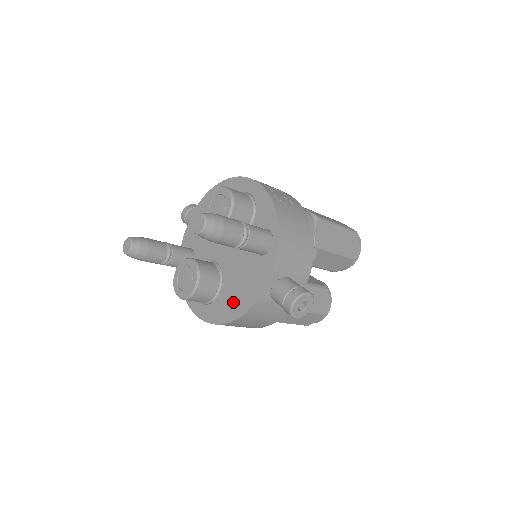
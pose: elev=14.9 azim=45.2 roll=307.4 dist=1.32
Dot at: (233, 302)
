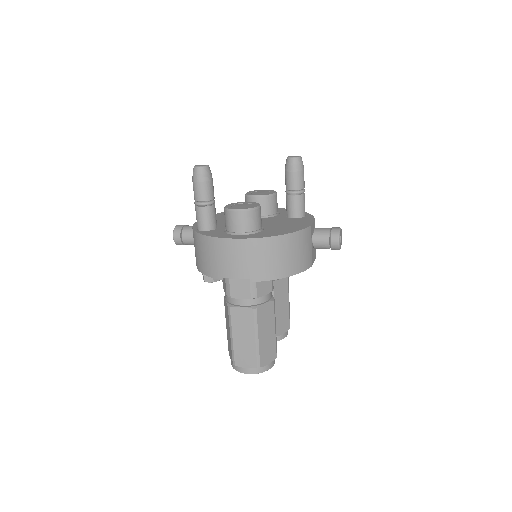
Dot at: (284, 229)
